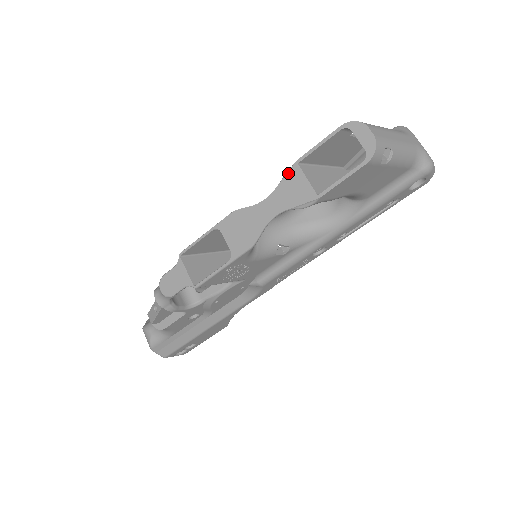
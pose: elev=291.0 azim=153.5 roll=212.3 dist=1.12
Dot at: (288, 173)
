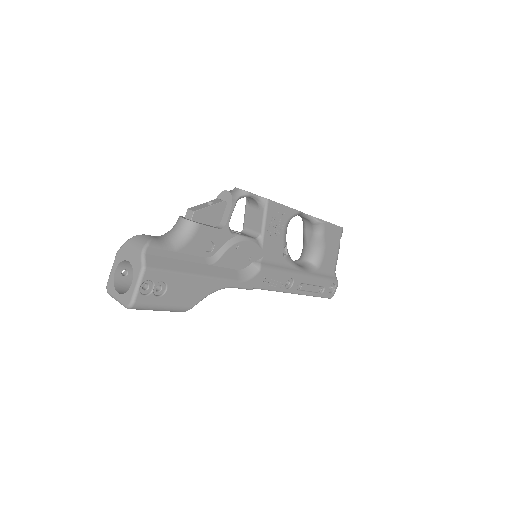
Dot at: occluded
